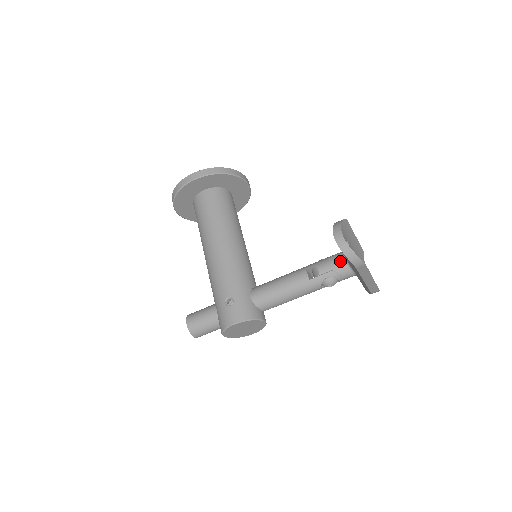
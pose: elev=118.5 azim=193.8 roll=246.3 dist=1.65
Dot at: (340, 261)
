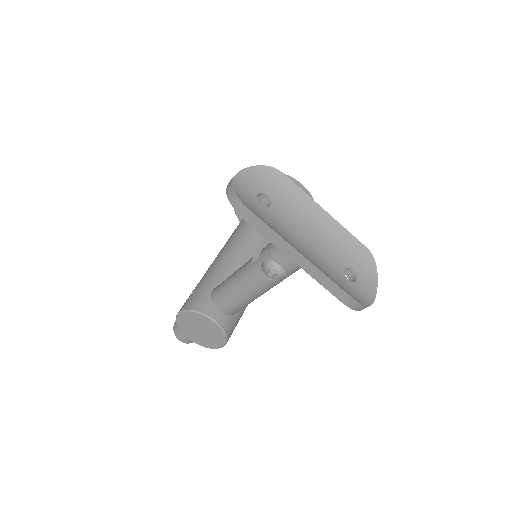
Dot at: occluded
